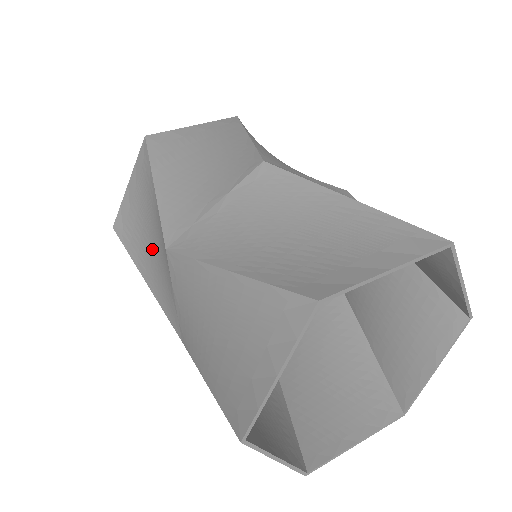
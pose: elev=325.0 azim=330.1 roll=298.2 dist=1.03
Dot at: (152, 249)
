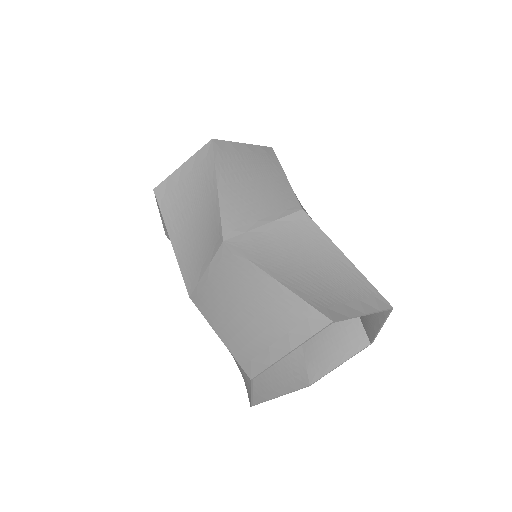
Dot at: occluded
